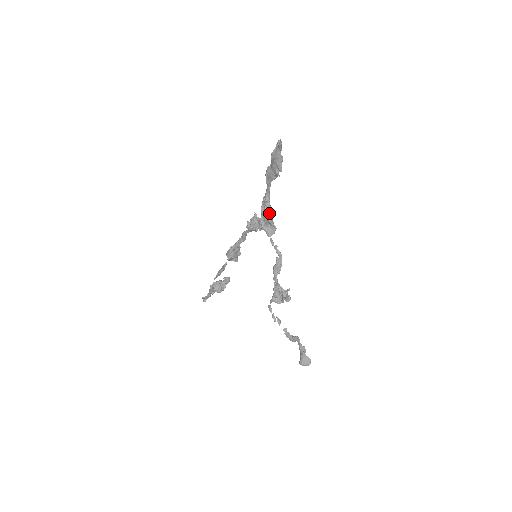
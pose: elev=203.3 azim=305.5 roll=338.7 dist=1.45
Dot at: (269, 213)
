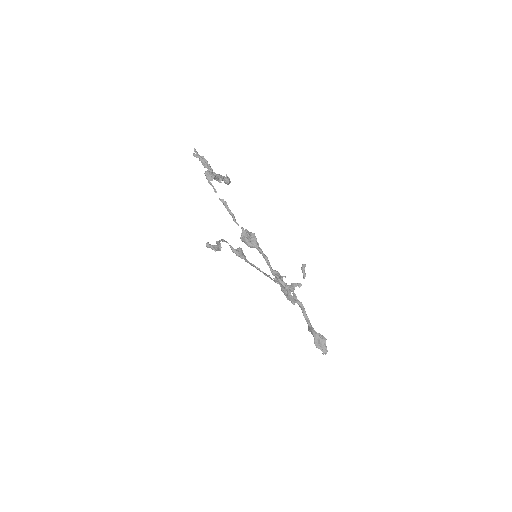
Dot at: (286, 297)
